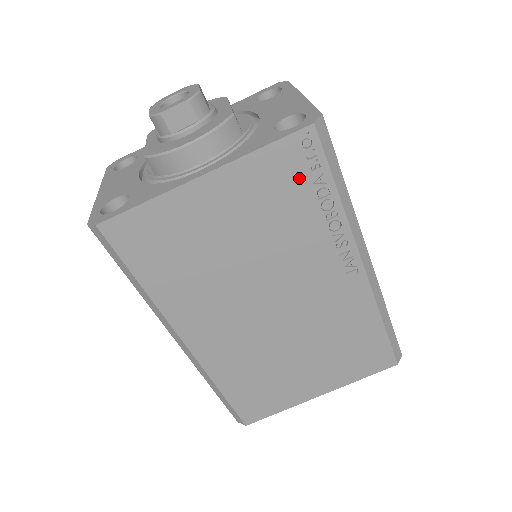
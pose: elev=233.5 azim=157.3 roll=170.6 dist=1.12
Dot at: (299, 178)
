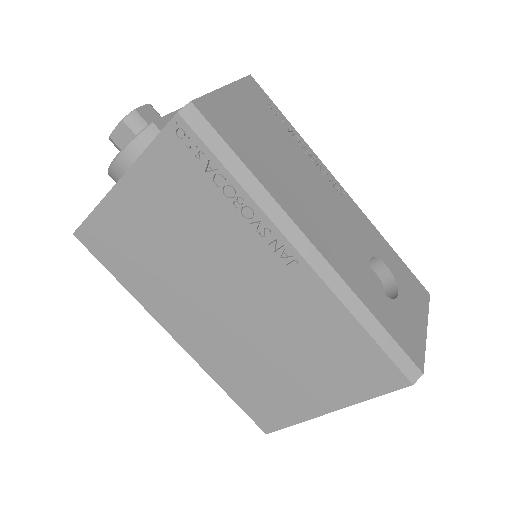
Dot at: (191, 169)
